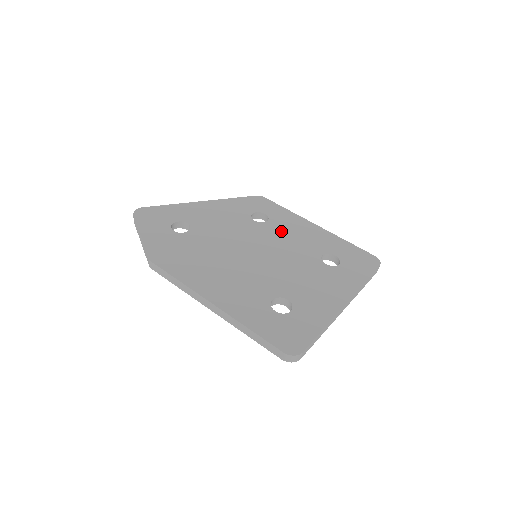
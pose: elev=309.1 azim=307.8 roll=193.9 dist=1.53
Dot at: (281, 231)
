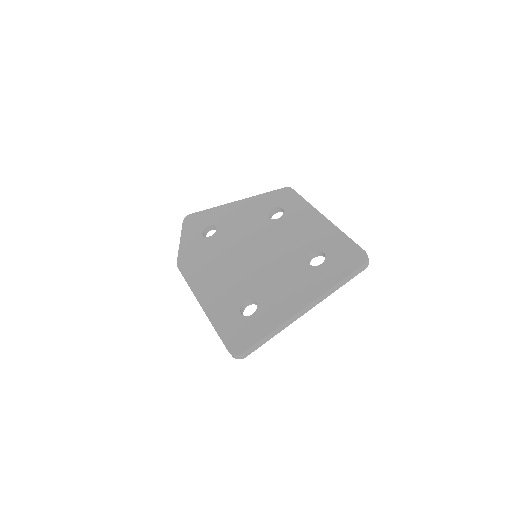
Dot at: (287, 228)
